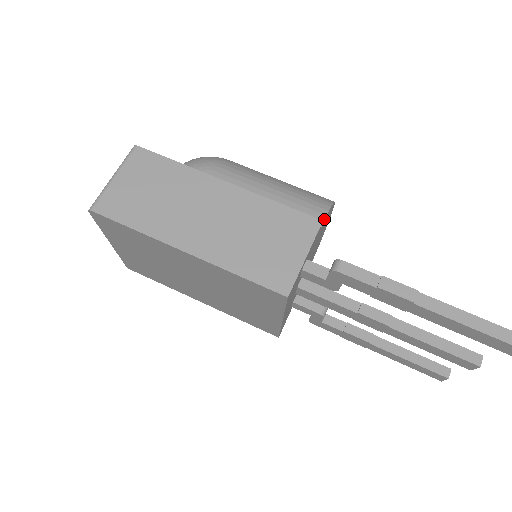
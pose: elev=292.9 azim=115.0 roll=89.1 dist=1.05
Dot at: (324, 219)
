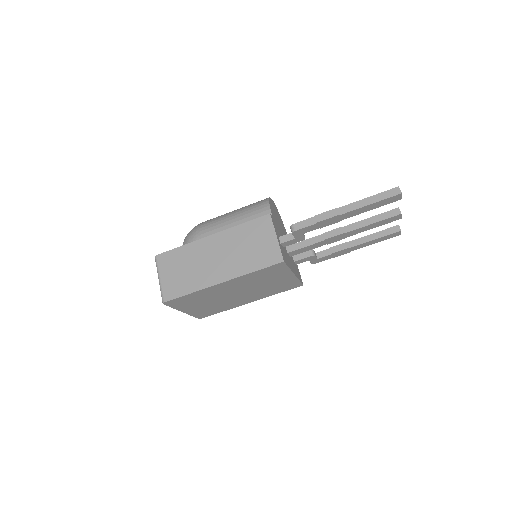
Dot at: (270, 212)
